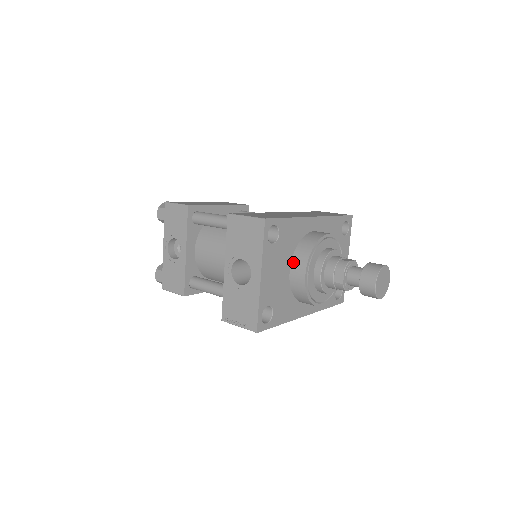
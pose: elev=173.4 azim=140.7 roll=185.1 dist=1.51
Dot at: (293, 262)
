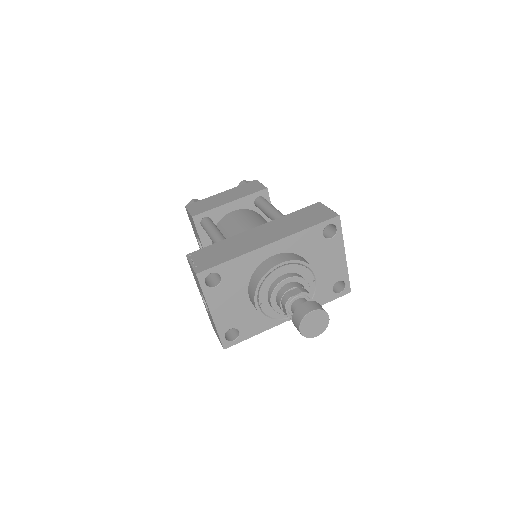
Dot at: (249, 291)
